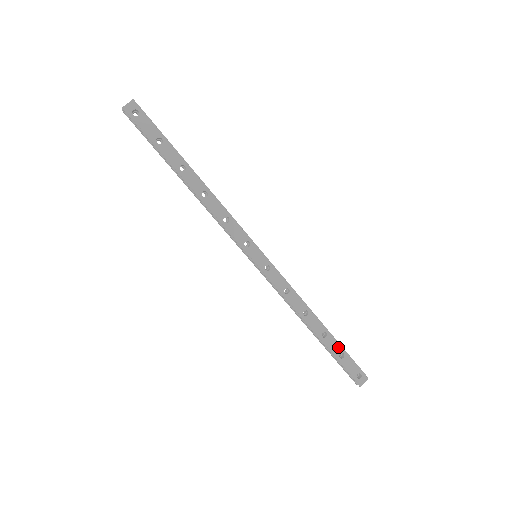
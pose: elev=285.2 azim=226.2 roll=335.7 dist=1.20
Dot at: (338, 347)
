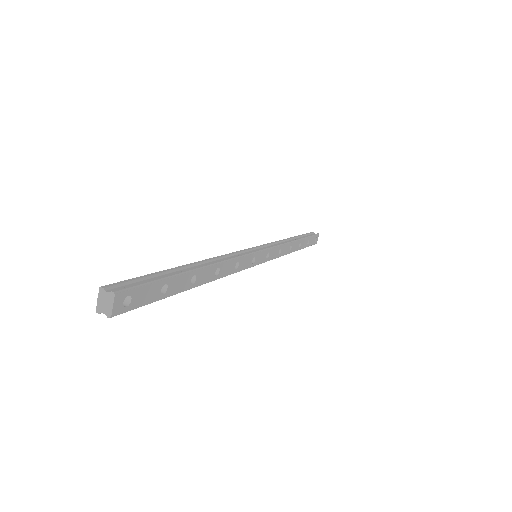
Dot at: (306, 240)
